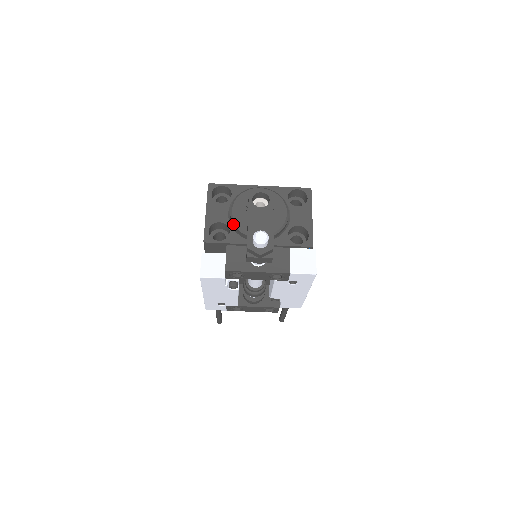
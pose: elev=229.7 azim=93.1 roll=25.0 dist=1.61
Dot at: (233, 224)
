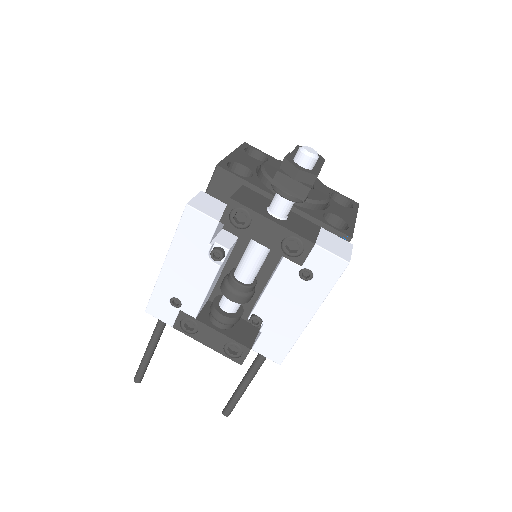
Dot at: (261, 172)
